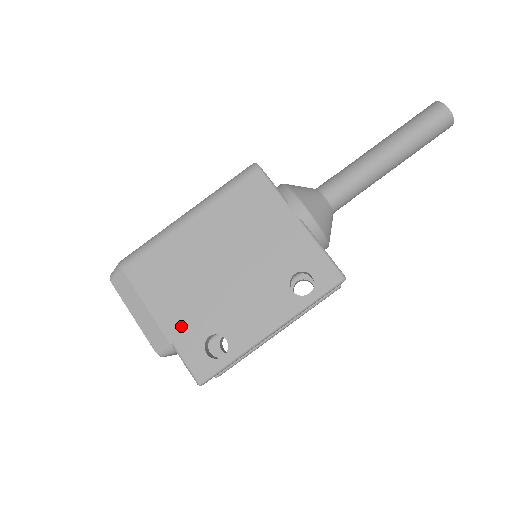
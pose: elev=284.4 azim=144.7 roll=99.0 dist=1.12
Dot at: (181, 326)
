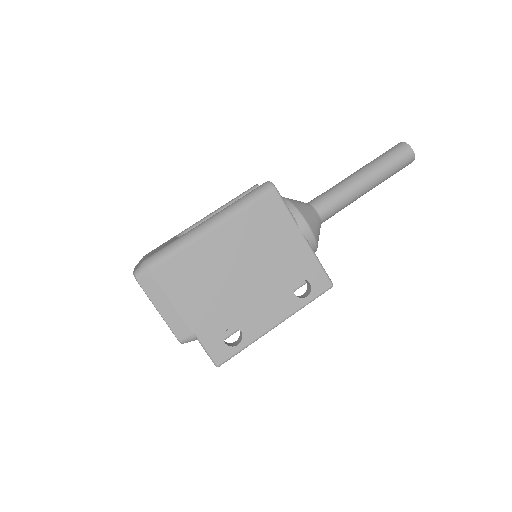
Dot at: (204, 321)
